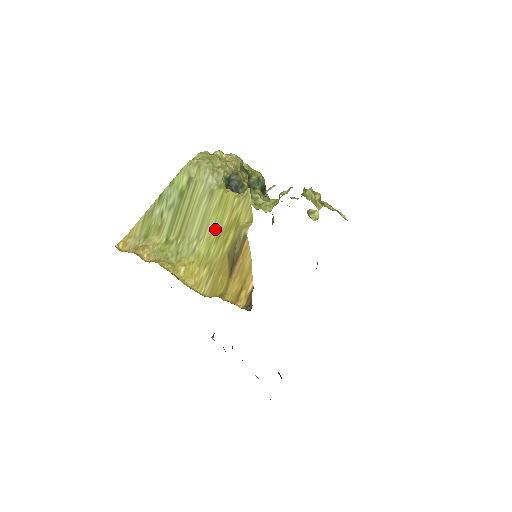
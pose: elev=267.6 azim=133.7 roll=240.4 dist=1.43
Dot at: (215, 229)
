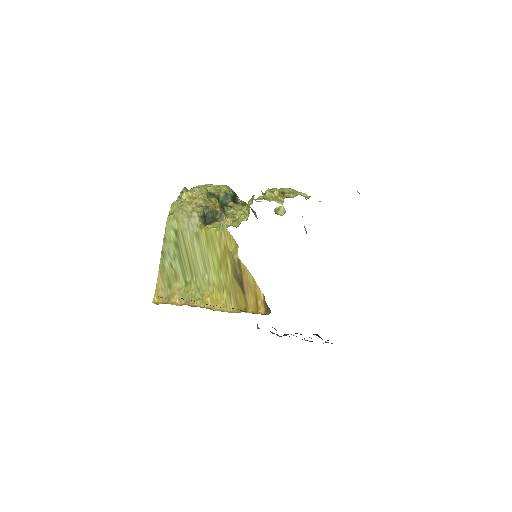
Dot at: (215, 261)
